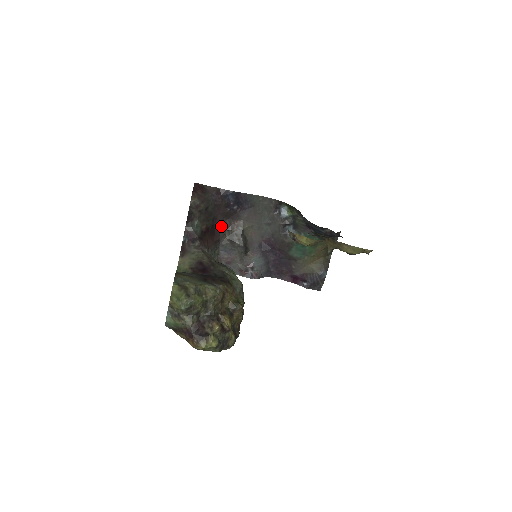
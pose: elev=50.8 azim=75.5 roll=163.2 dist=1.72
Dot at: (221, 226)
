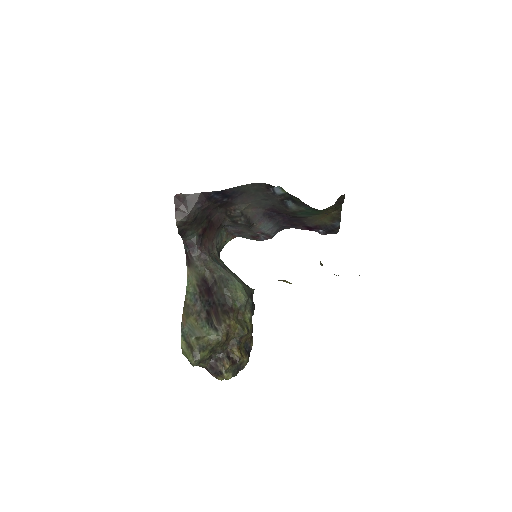
Dot at: (218, 214)
